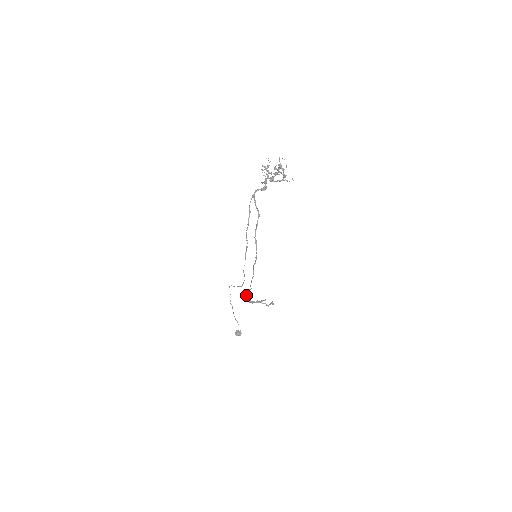
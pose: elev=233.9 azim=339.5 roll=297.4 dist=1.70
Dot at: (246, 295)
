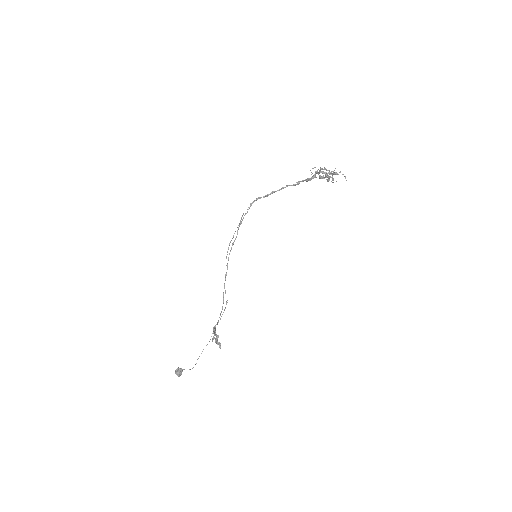
Dot at: occluded
